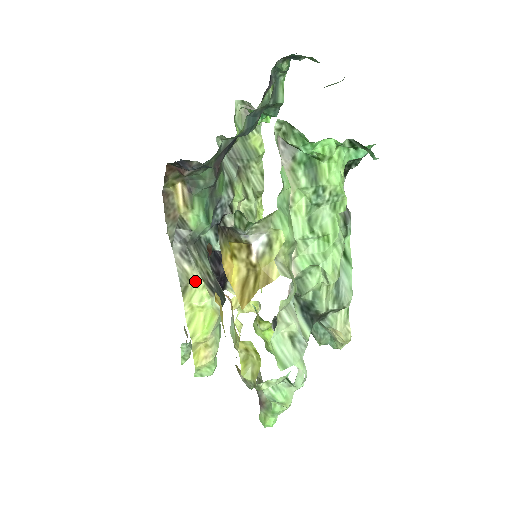
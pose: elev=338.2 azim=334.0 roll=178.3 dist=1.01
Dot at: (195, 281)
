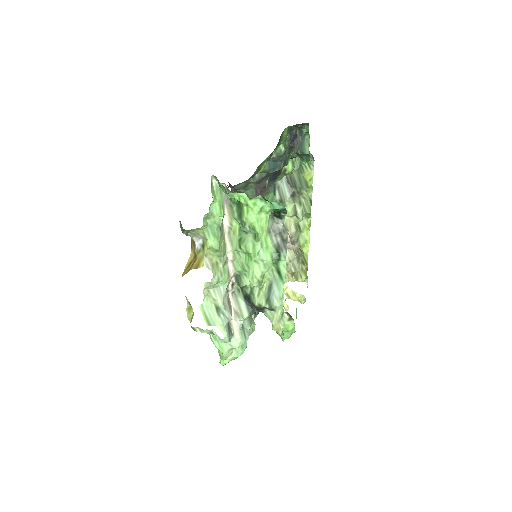
Dot at: occluded
